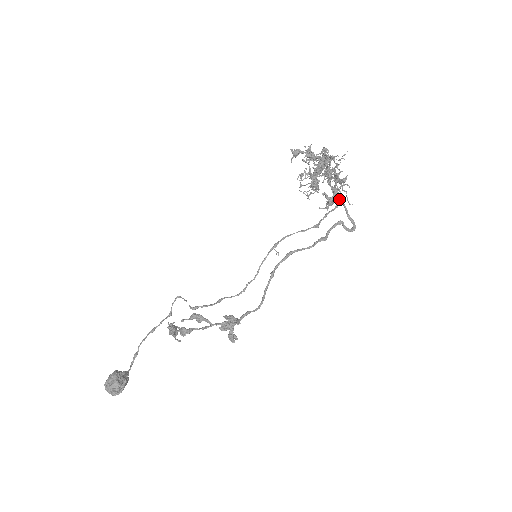
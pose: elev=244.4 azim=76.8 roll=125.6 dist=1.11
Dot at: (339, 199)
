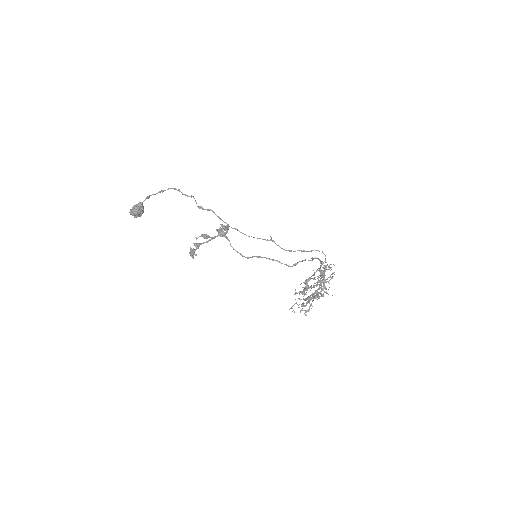
Dot at: occluded
